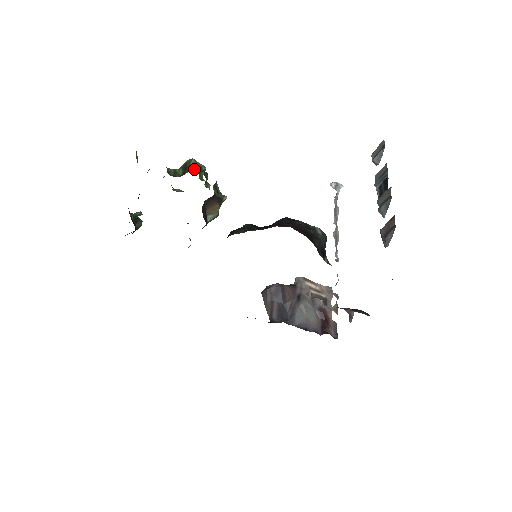
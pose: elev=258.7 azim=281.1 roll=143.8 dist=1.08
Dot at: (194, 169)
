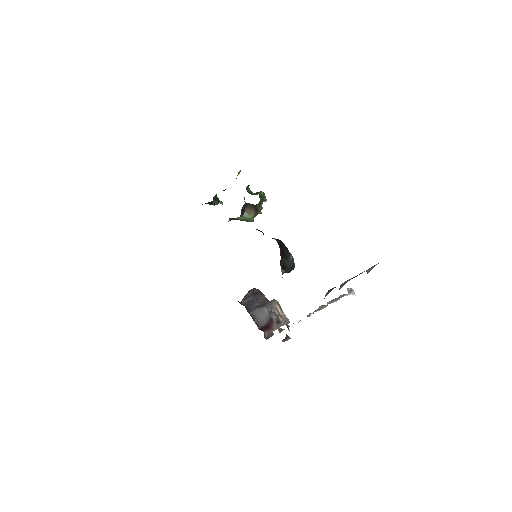
Dot at: occluded
